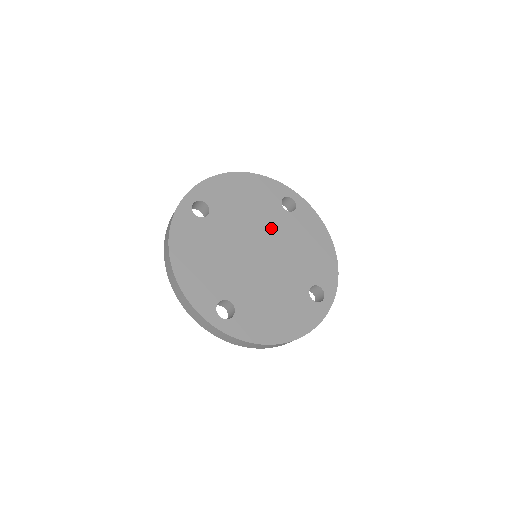
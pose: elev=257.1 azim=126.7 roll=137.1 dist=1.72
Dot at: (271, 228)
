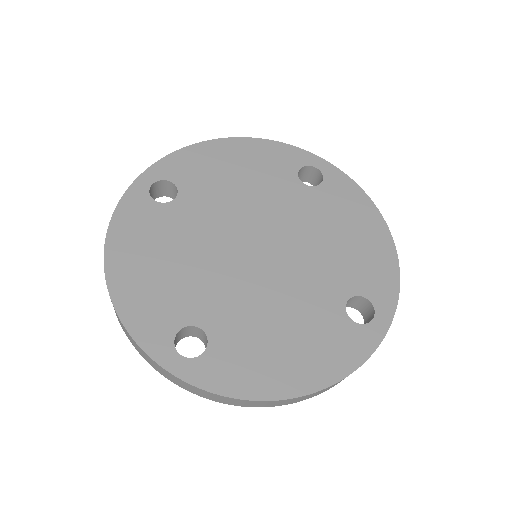
Dot at: (279, 211)
